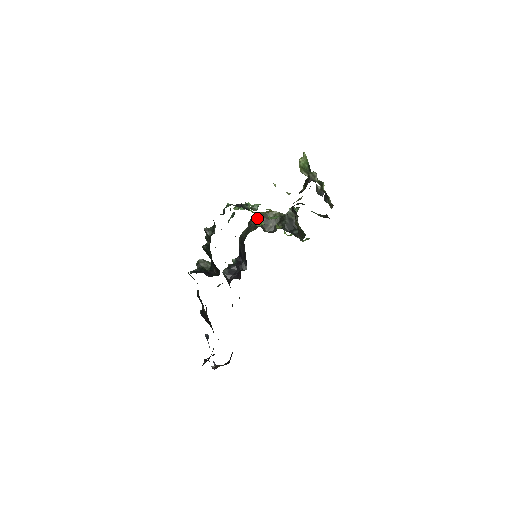
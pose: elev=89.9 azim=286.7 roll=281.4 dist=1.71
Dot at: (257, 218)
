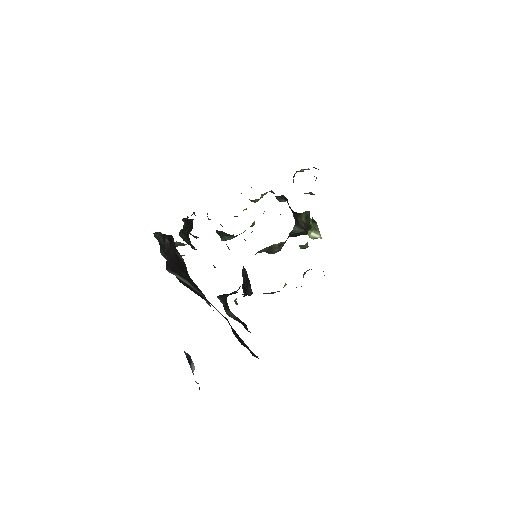
Dot at: (259, 251)
